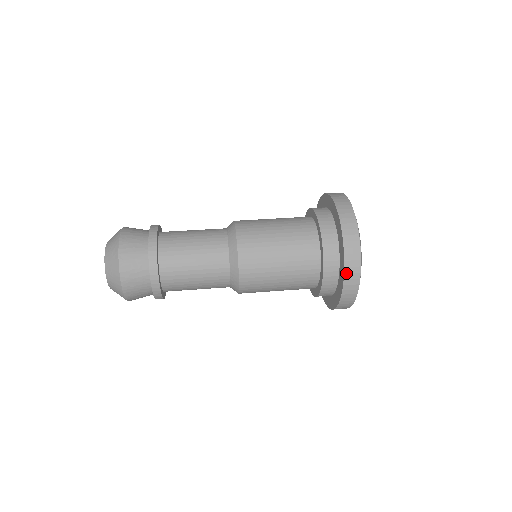
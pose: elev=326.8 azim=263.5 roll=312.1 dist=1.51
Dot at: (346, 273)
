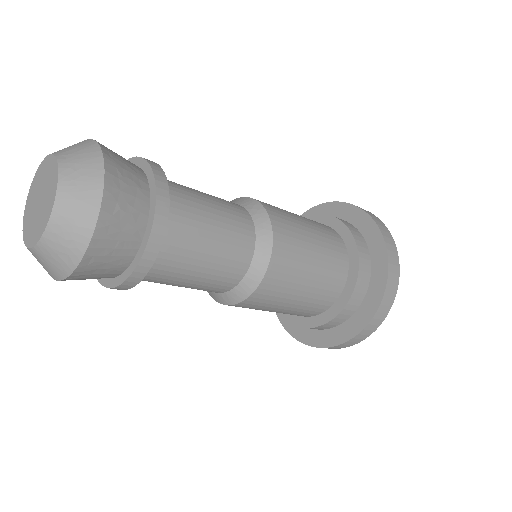
Dot at: (343, 202)
